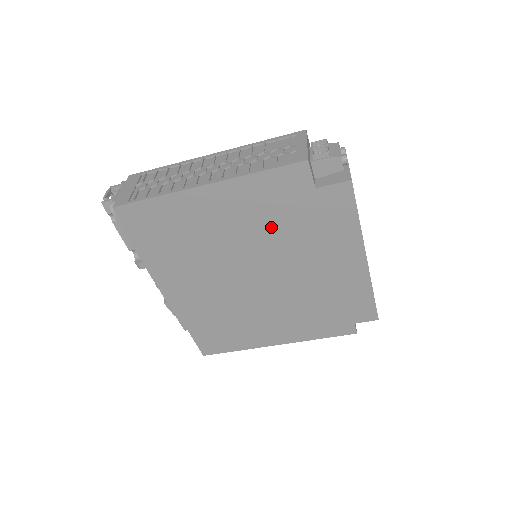
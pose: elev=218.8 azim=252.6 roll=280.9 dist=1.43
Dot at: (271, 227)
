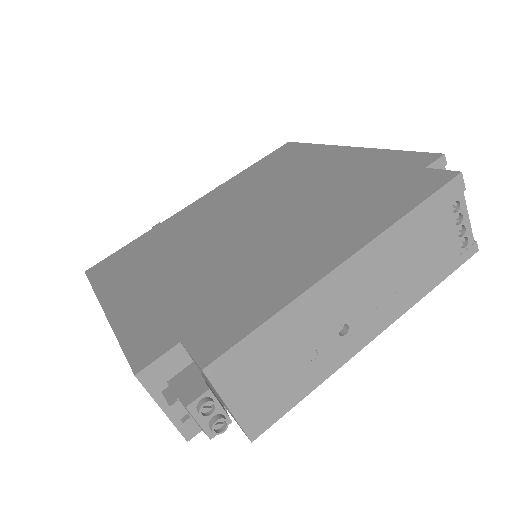
Dot at: occluded
